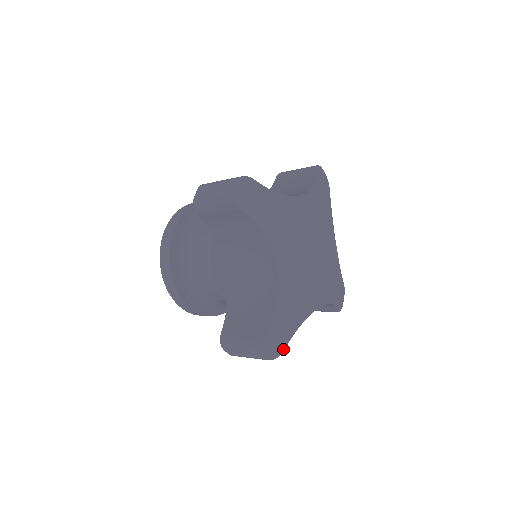
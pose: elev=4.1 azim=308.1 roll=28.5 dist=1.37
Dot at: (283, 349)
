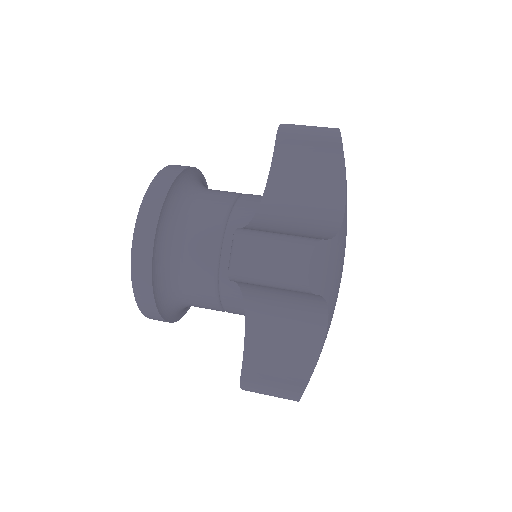
Dot at: occluded
